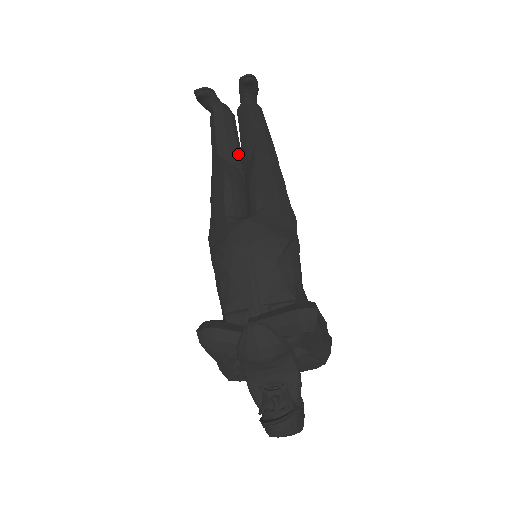
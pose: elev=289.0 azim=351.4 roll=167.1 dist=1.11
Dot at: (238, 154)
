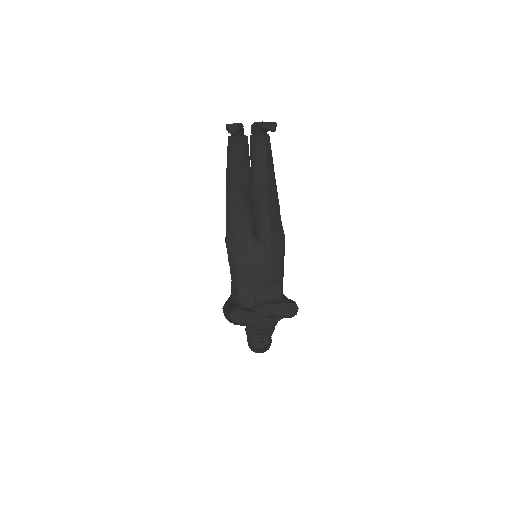
Dot at: occluded
